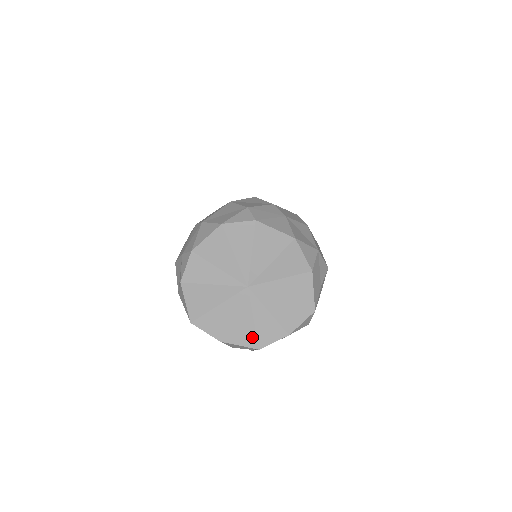
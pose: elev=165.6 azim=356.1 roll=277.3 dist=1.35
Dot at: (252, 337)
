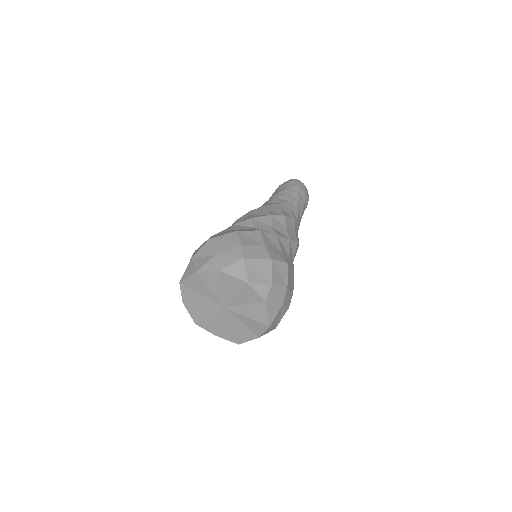
Dot at: (199, 319)
